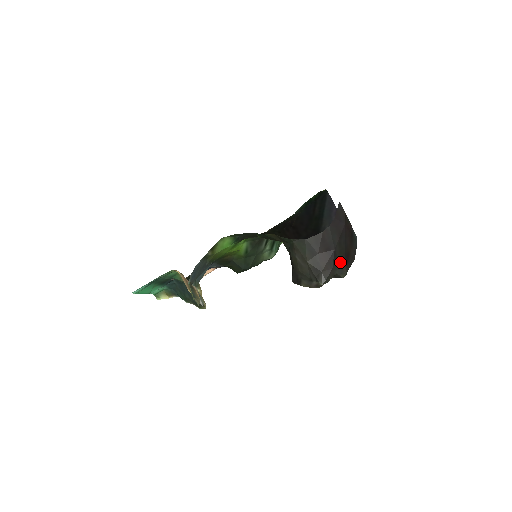
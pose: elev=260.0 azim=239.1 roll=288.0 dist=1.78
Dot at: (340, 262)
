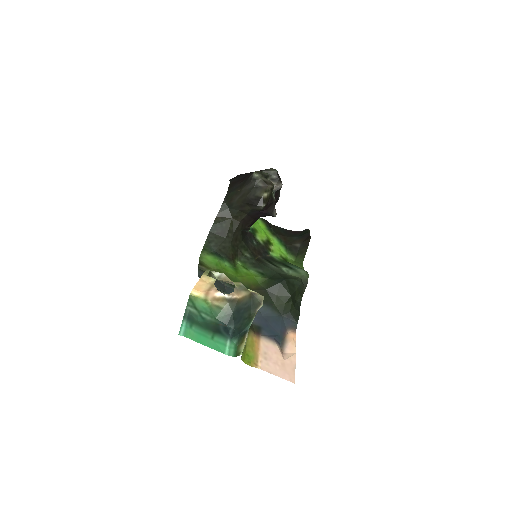
Dot at: occluded
